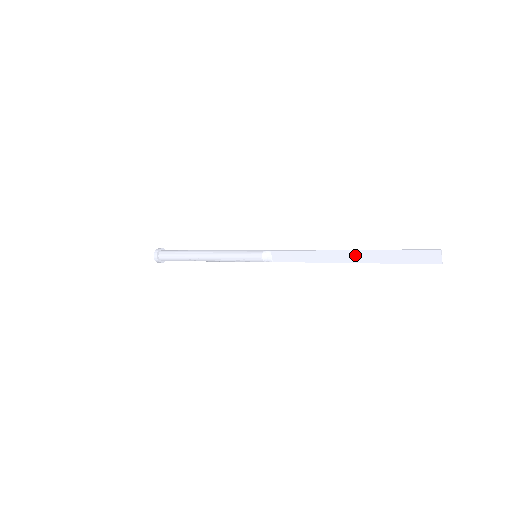
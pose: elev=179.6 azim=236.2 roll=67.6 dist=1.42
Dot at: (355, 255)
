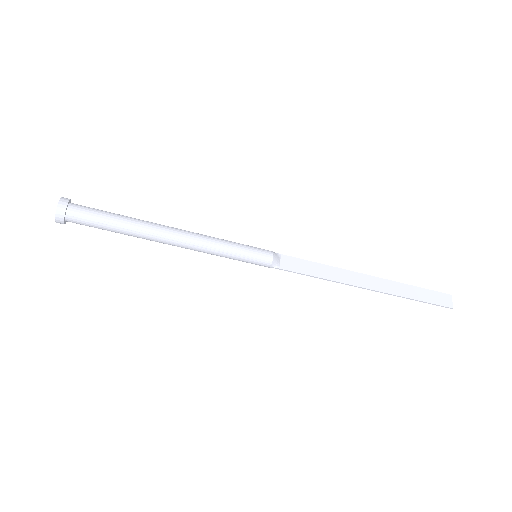
Dot at: (380, 283)
